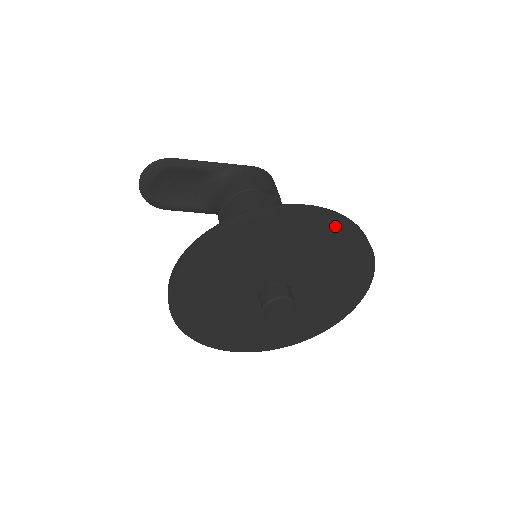
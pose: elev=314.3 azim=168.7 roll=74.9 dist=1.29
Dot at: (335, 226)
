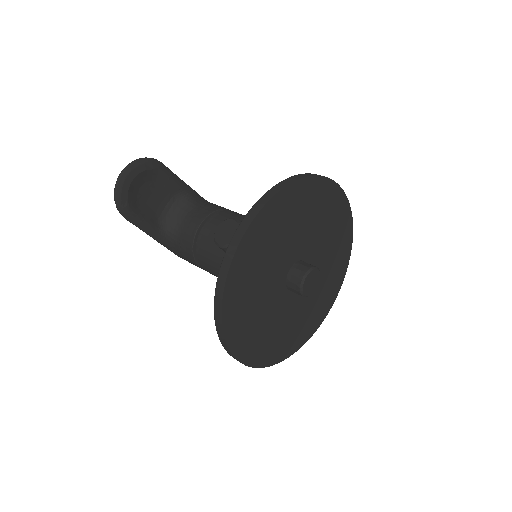
Dot at: (347, 216)
